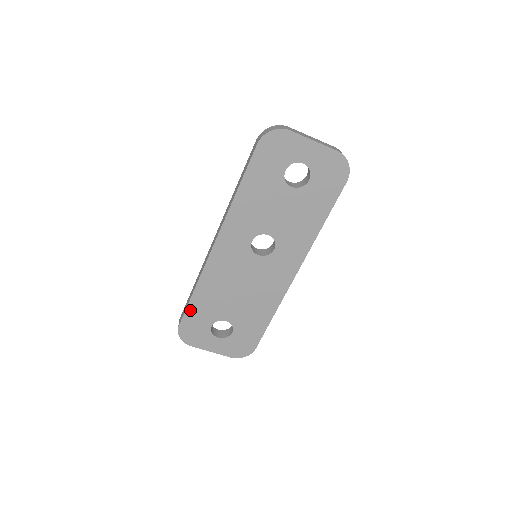
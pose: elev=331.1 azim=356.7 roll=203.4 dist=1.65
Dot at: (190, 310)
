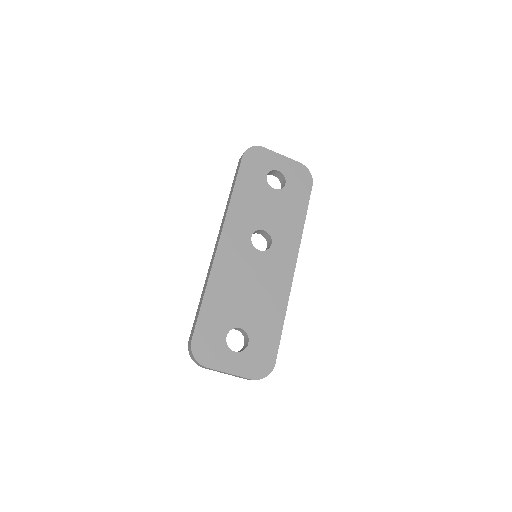
Dot at: (202, 317)
